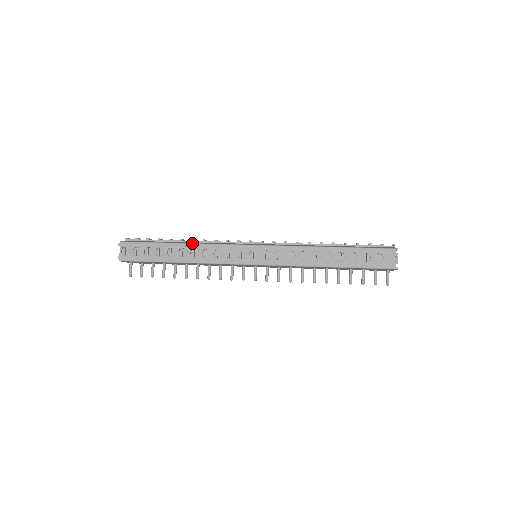
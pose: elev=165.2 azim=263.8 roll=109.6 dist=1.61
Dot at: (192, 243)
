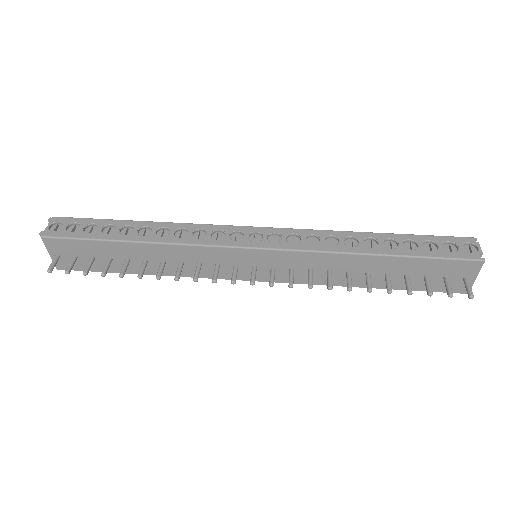
Dot at: occluded
